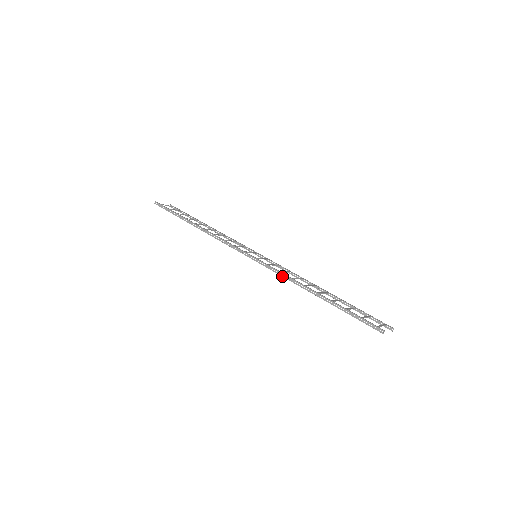
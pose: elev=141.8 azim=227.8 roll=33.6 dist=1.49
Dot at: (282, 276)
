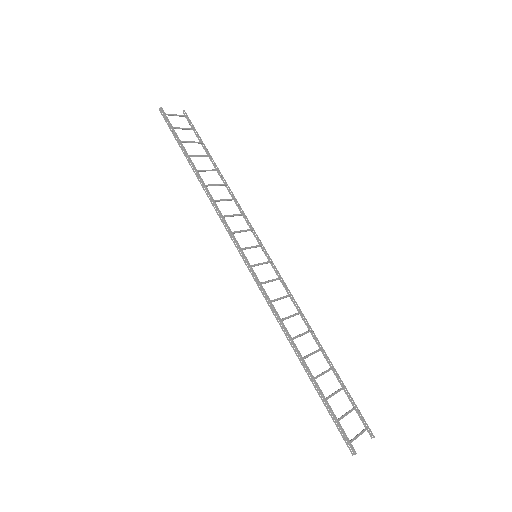
Dot at: (272, 311)
